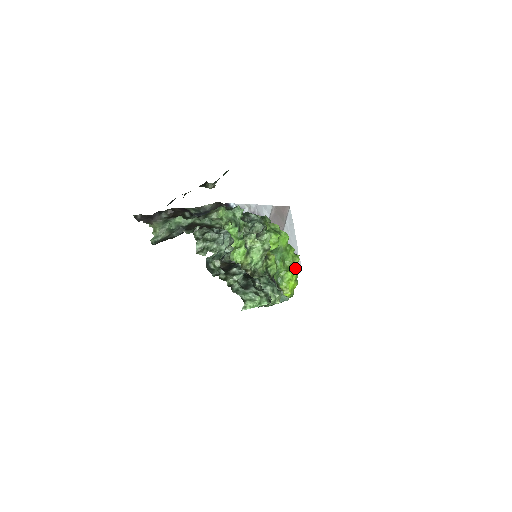
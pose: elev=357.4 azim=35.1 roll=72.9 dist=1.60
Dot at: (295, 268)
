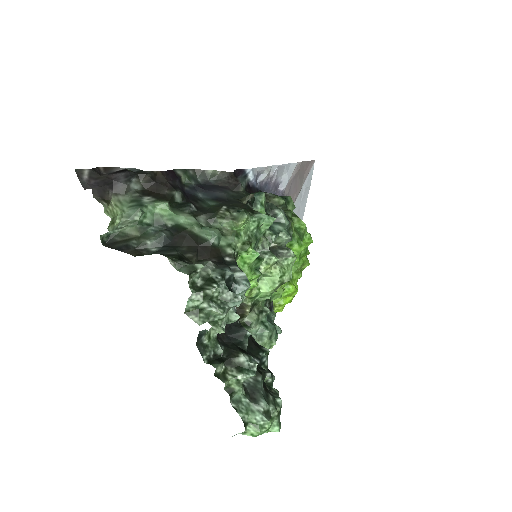
Dot at: (300, 277)
